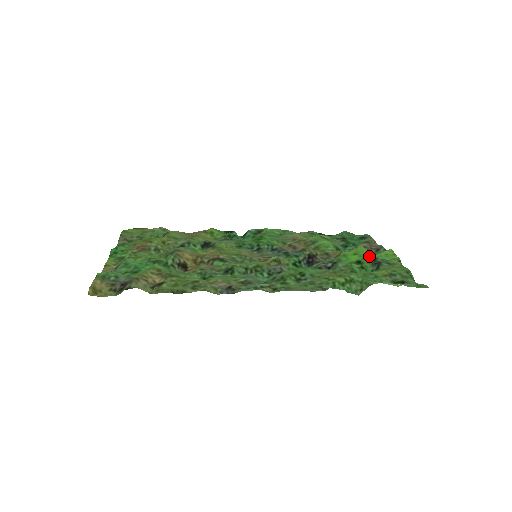
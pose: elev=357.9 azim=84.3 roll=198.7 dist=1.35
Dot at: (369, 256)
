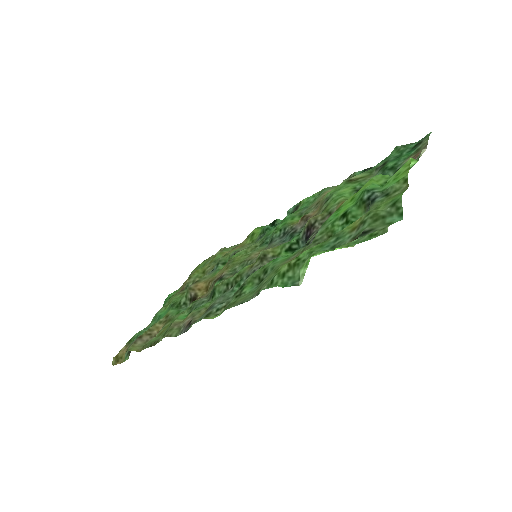
Dot at: (361, 196)
